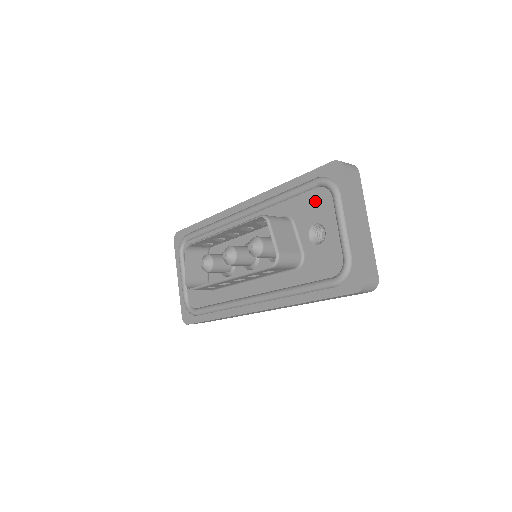
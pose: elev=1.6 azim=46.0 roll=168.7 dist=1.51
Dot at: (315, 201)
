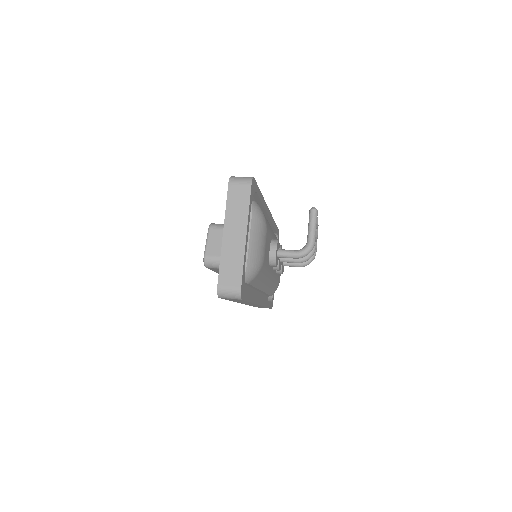
Dot at: occluded
